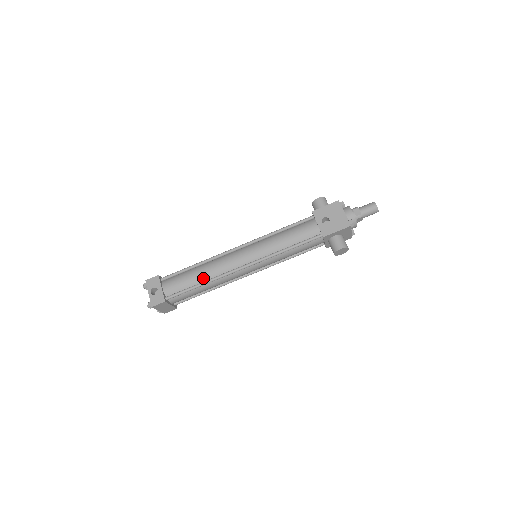
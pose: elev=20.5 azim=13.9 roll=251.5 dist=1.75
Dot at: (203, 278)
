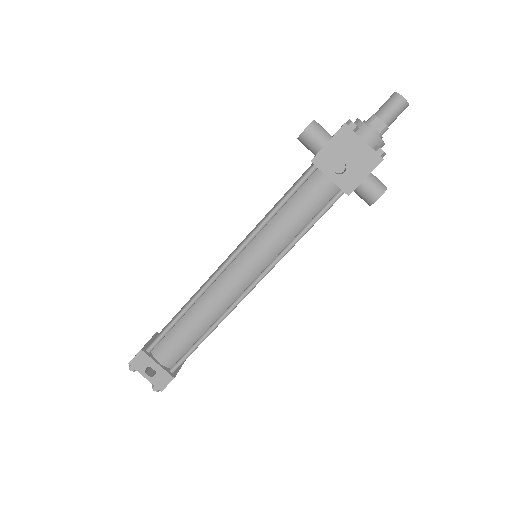
Dot at: (204, 326)
